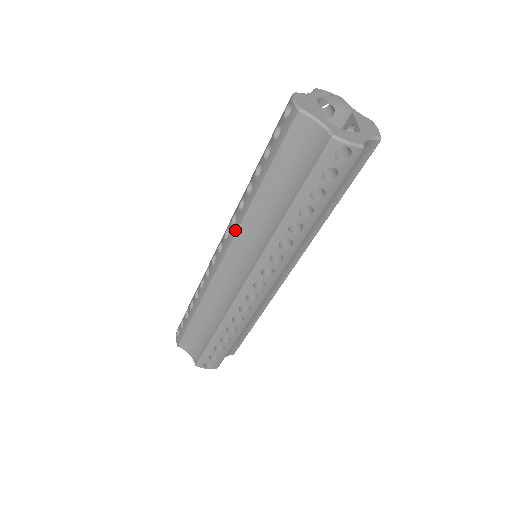
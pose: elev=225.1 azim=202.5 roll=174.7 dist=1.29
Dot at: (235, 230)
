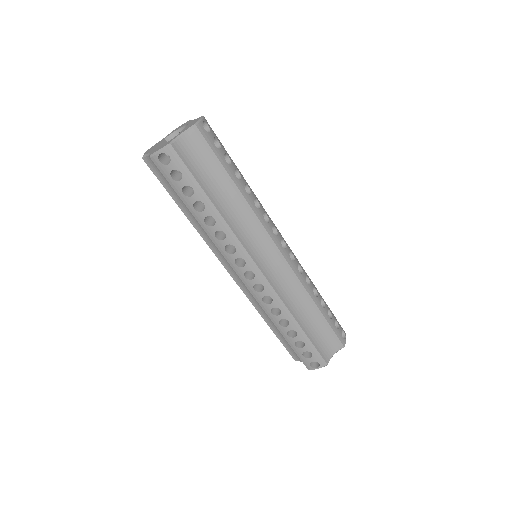
Dot at: (211, 249)
